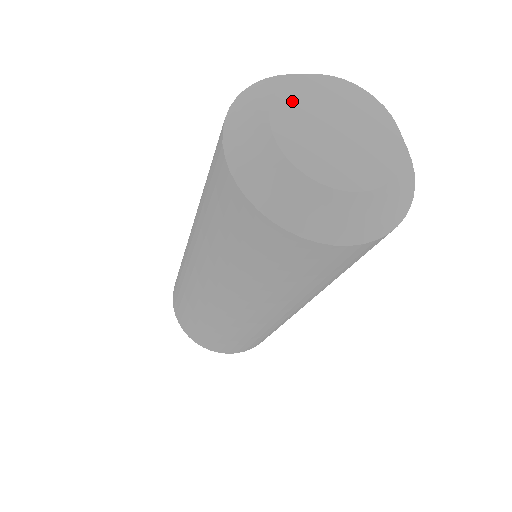
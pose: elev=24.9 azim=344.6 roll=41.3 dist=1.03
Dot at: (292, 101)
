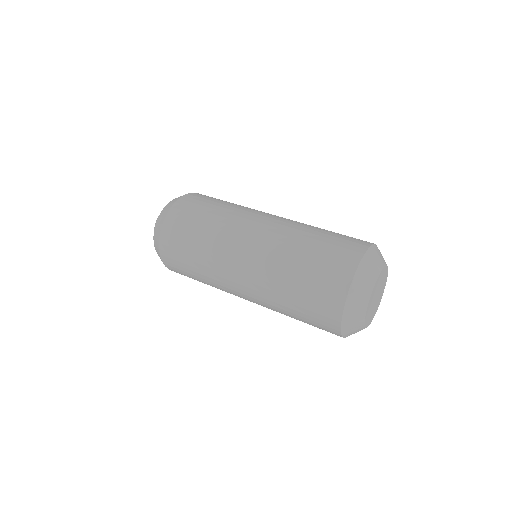
Dot at: (371, 299)
